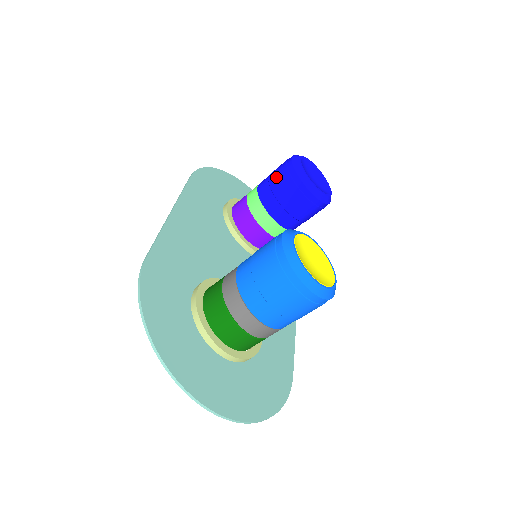
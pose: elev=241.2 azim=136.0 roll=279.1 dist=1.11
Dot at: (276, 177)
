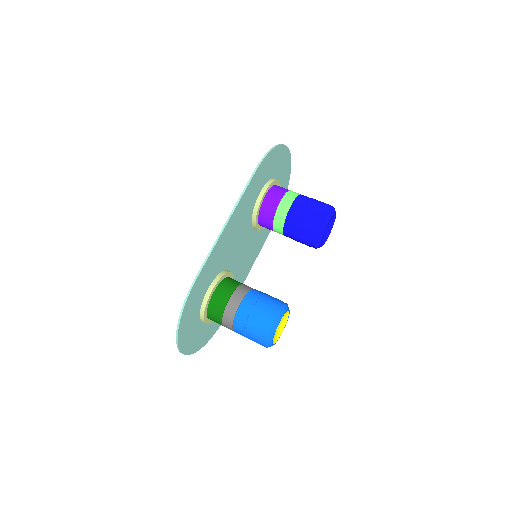
Dot at: (306, 221)
